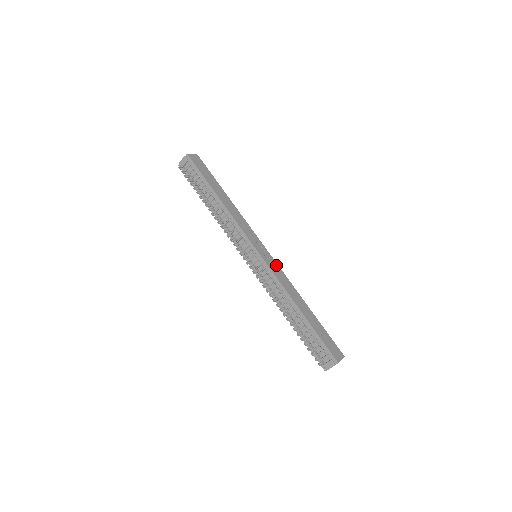
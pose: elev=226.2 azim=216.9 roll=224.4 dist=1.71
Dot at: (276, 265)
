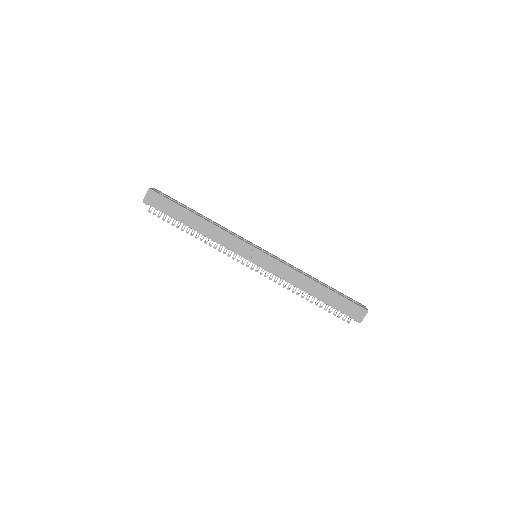
Dot at: (275, 262)
